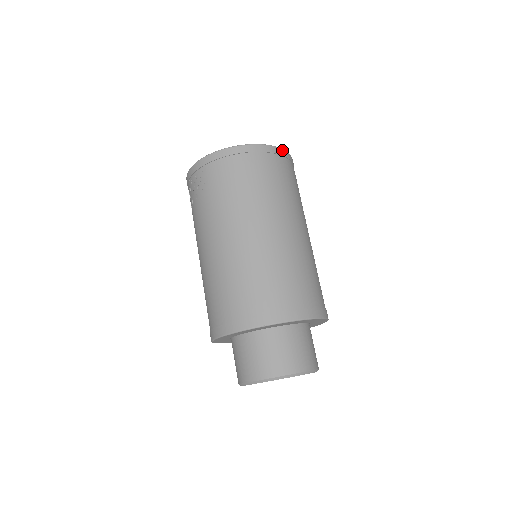
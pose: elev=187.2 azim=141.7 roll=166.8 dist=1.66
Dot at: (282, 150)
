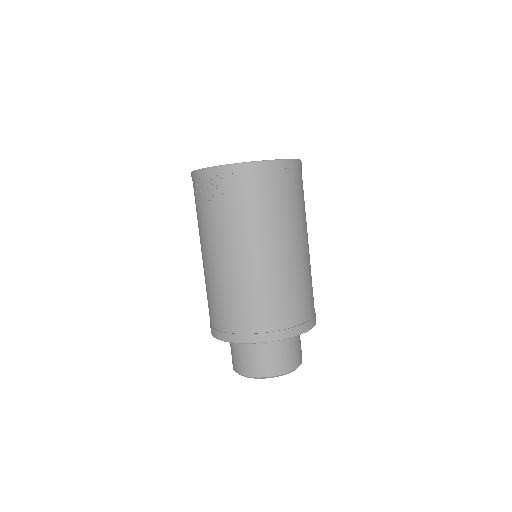
Dot at: (298, 161)
